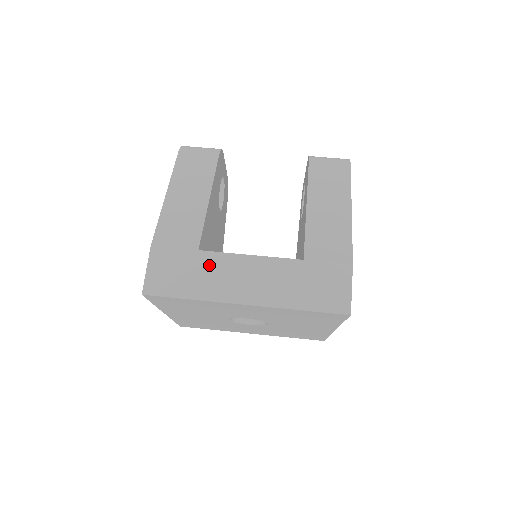
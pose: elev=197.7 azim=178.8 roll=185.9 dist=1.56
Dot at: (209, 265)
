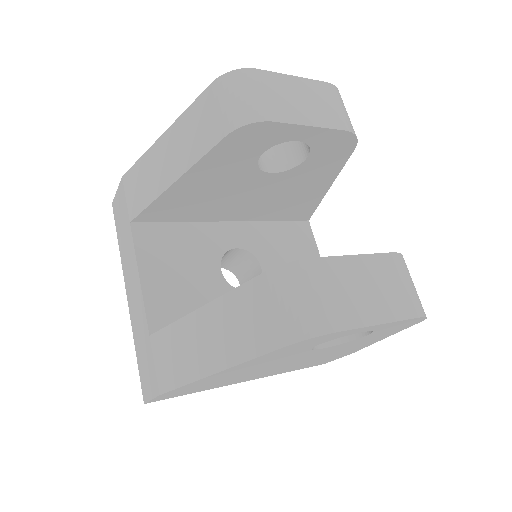
Dot at: (128, 242)
